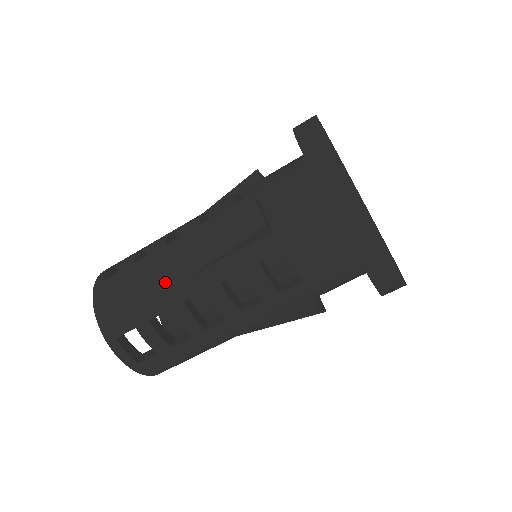
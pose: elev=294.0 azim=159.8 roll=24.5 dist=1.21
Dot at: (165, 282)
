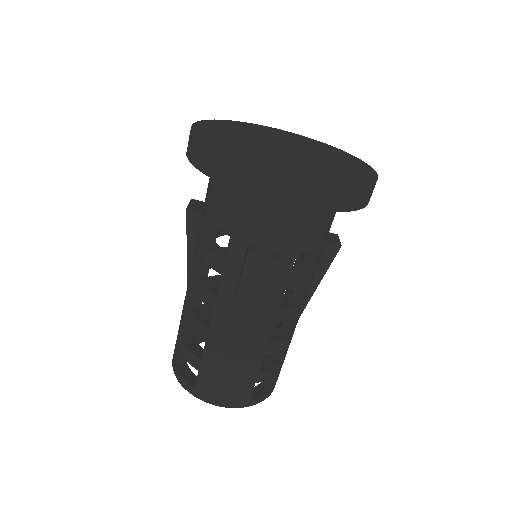
Dot at: (244, 348)
